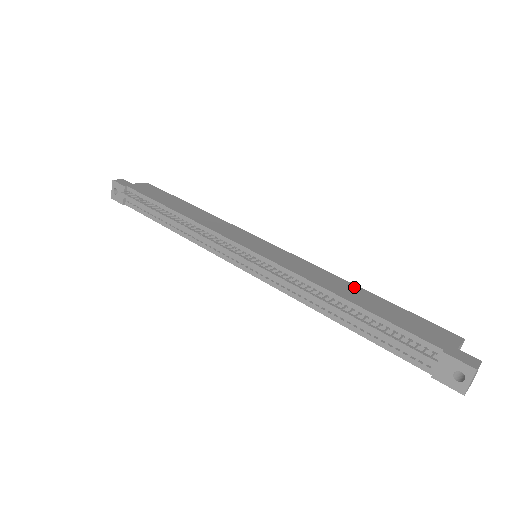
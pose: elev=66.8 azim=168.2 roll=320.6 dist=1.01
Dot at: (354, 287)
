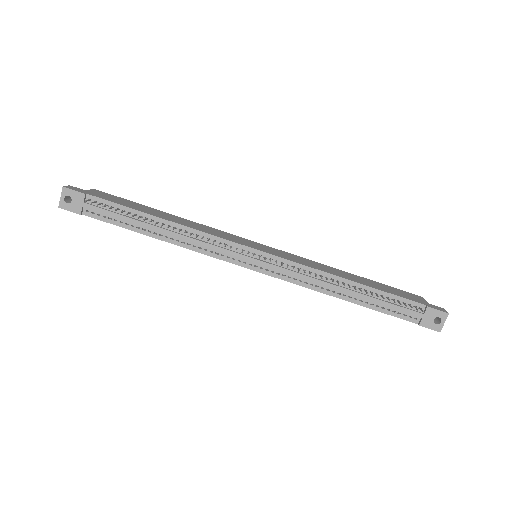
Dot at: (344, 272)
